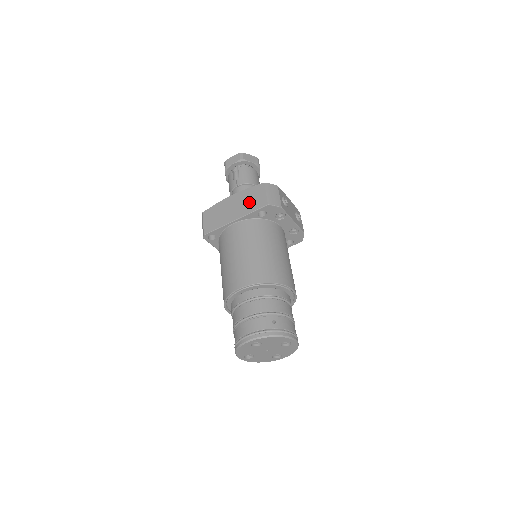
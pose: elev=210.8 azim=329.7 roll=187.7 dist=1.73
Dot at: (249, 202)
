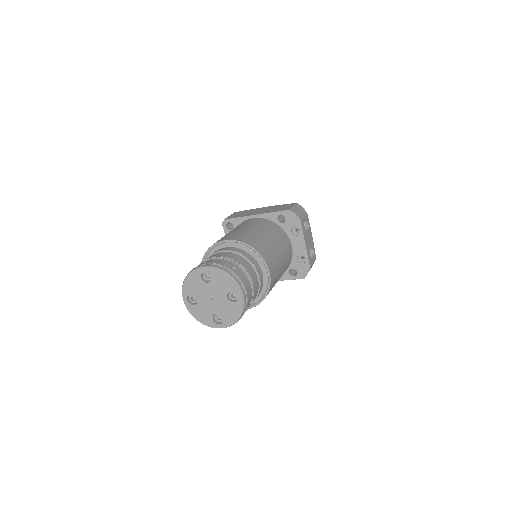
Dot at: (276, 209)
